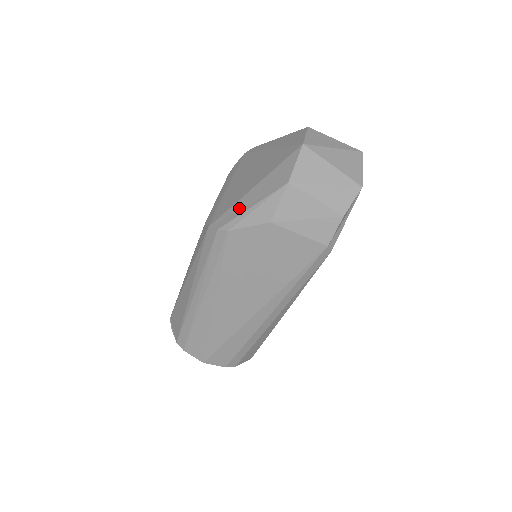
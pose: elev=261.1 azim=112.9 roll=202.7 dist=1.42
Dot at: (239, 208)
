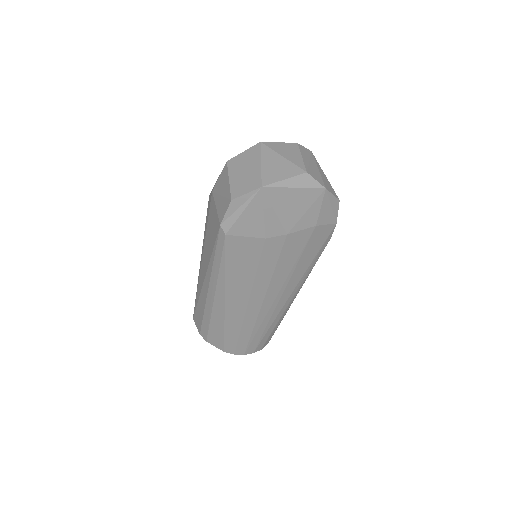
Dot at: occluded
